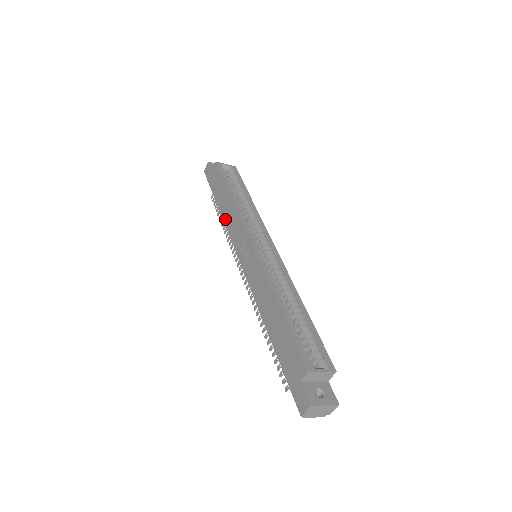
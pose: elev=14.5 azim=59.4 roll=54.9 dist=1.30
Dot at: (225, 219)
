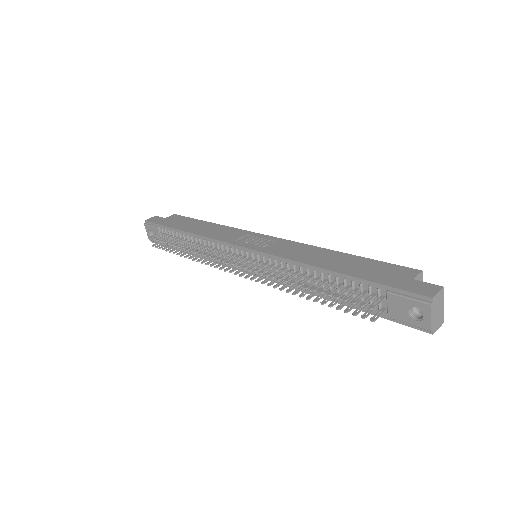
Dot at: (203, 233)
